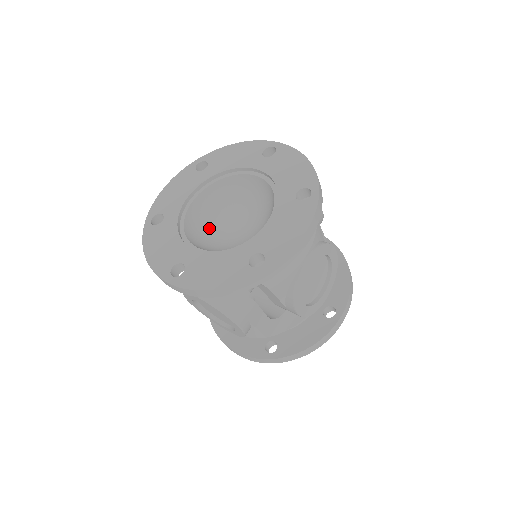
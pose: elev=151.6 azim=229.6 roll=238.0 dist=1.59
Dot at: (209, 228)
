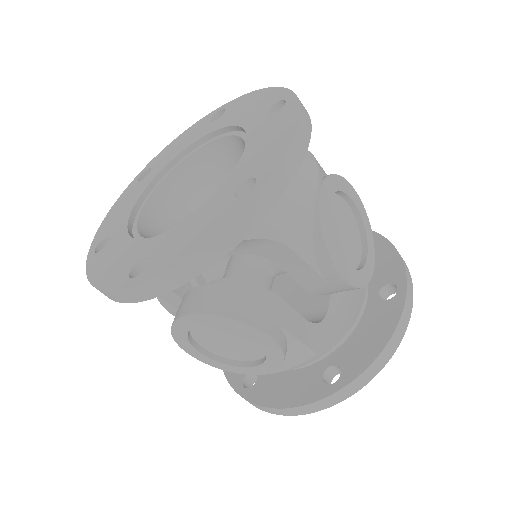
Dot at: occluded
